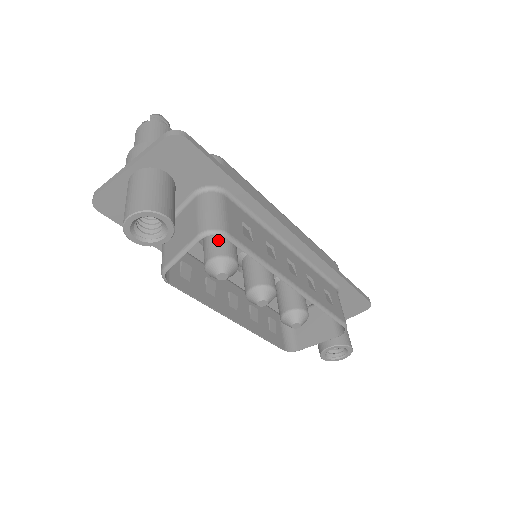
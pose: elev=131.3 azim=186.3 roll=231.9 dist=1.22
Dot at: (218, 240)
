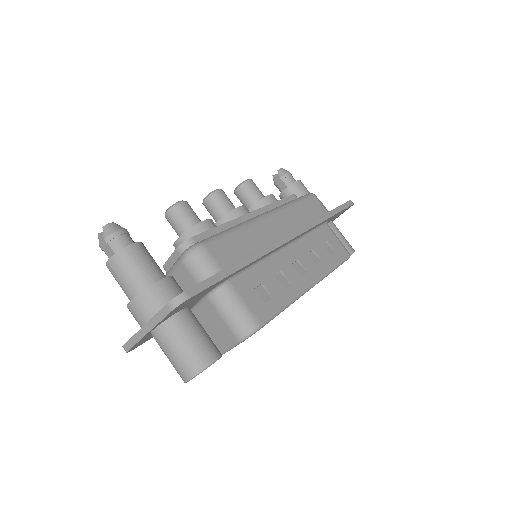
Dot at: occluded
